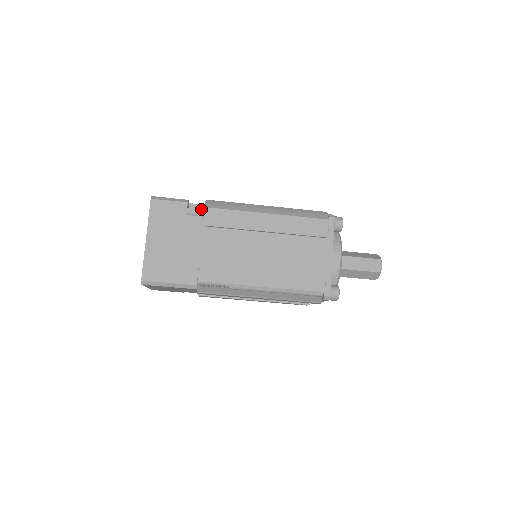
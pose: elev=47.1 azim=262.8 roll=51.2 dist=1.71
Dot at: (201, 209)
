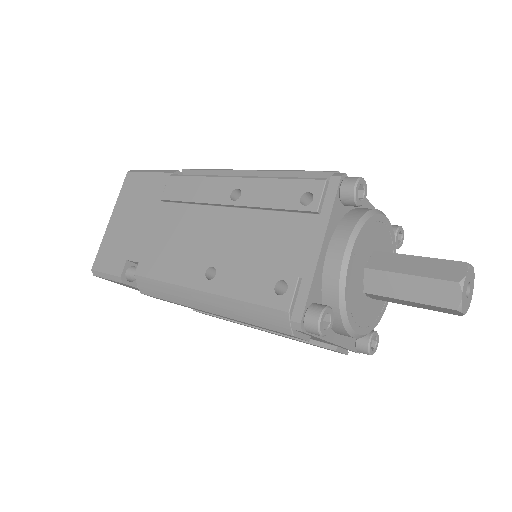
Dot at: occluded
